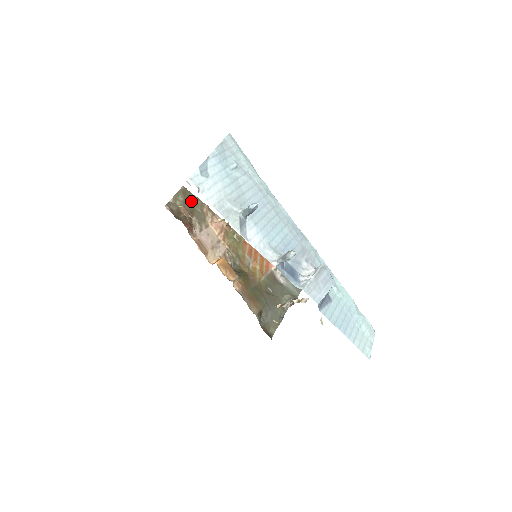
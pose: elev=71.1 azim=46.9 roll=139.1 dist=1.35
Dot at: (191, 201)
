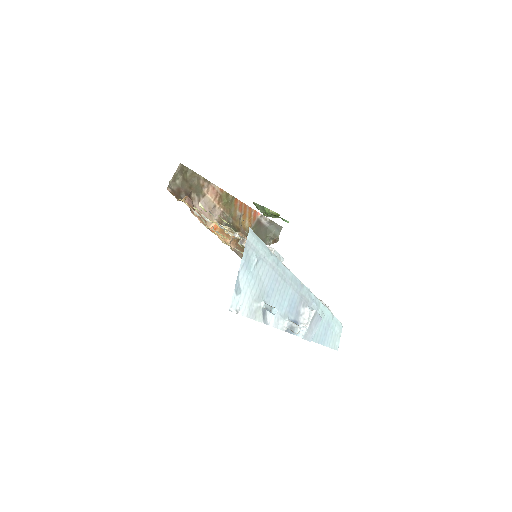
Dot at: (188, 176)
